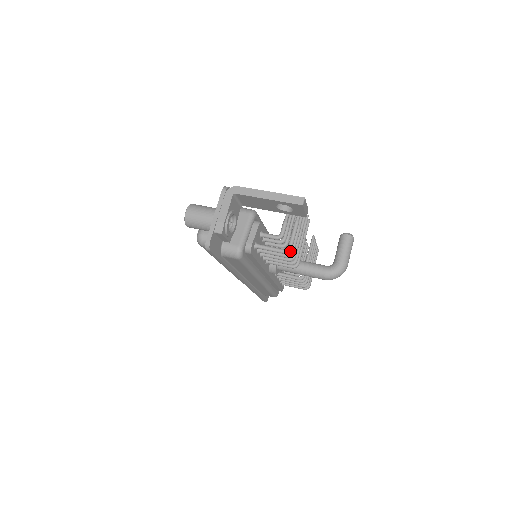
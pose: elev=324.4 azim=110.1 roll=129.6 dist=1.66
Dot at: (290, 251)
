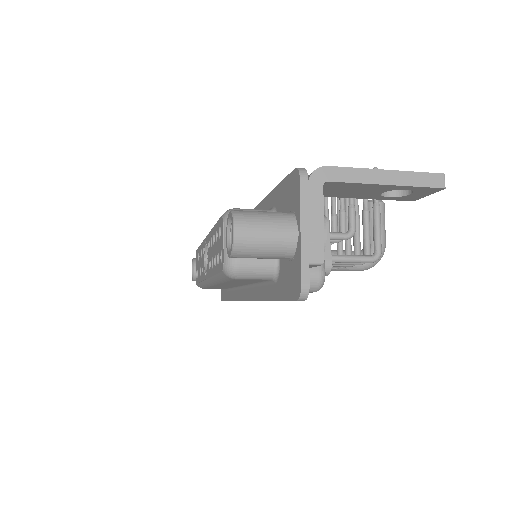
Dot at: (379, 256)
